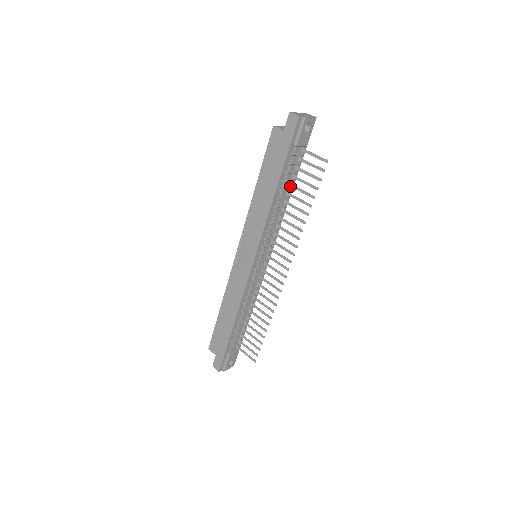
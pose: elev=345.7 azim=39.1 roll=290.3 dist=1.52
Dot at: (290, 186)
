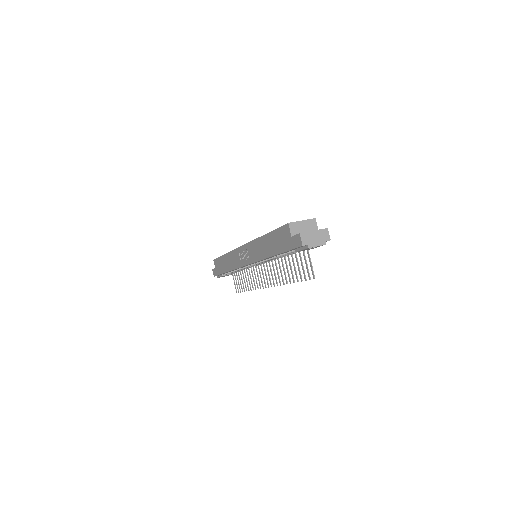
Dot at: (291, 254)
